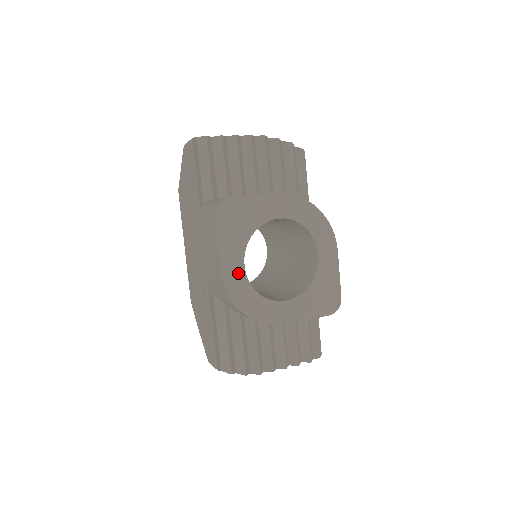
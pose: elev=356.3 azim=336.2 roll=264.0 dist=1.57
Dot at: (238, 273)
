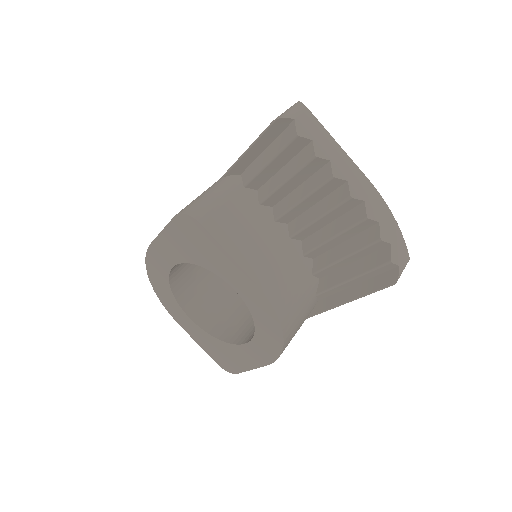
Dot at: (164, 262)
